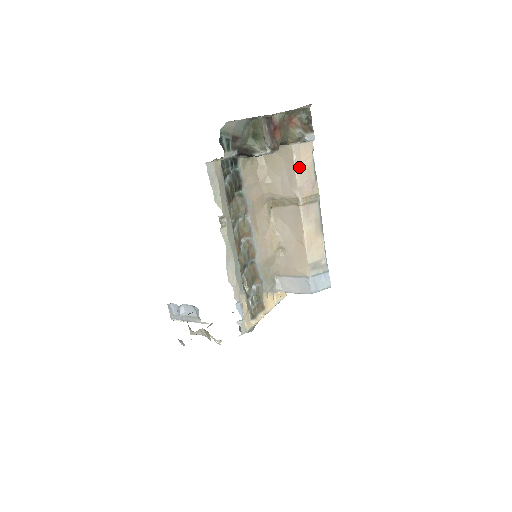
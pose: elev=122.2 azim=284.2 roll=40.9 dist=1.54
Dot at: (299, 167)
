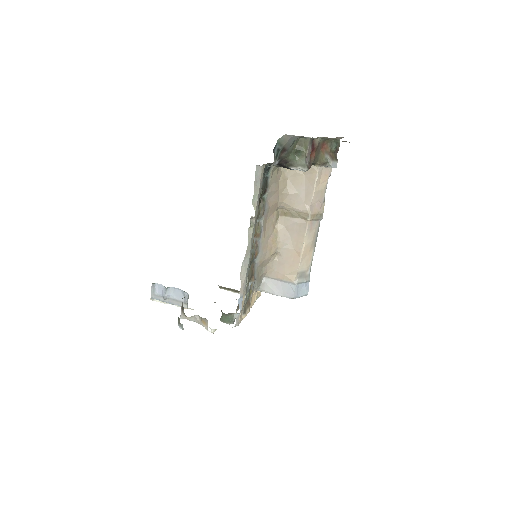
Dot at: (317, 187)
